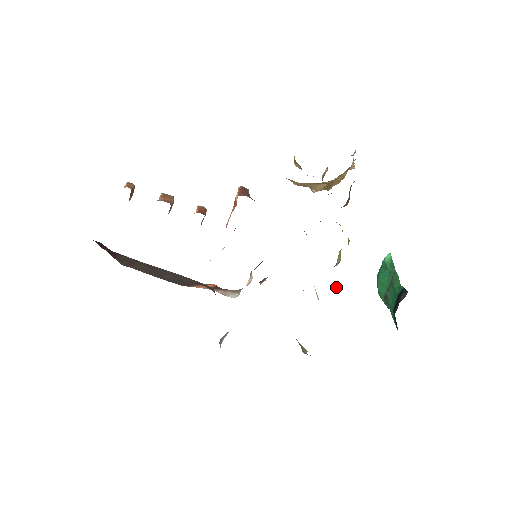
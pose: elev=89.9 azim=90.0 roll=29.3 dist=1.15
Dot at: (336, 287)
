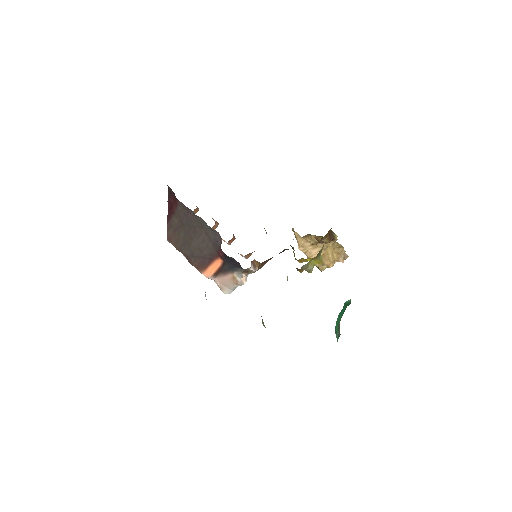
Dot at: occluded
